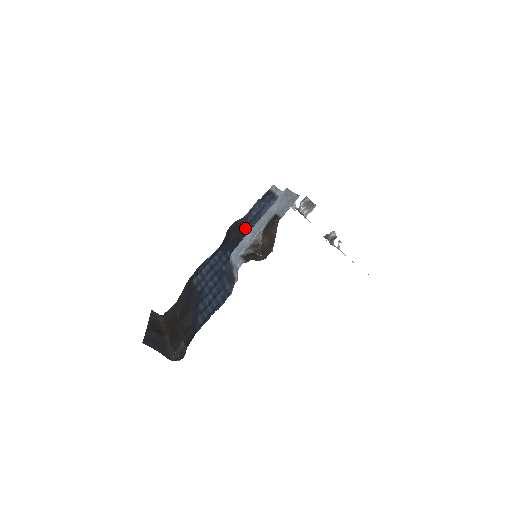
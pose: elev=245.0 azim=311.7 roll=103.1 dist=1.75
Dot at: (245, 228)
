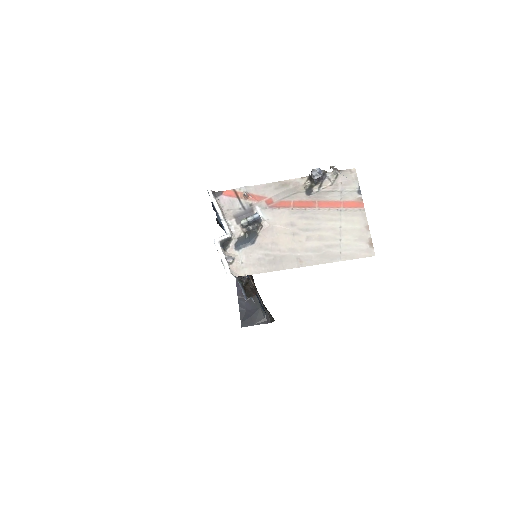
Dot at: occluded
